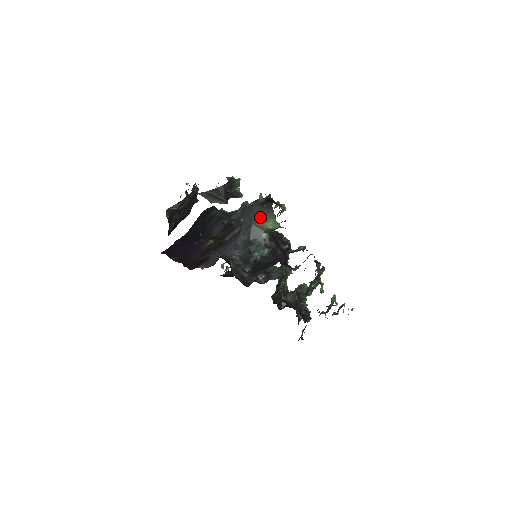
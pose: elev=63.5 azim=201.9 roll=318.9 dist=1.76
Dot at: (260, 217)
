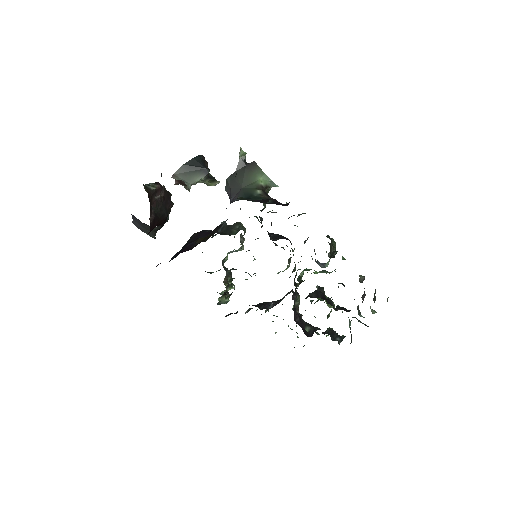
Dot at: (247, 177)
